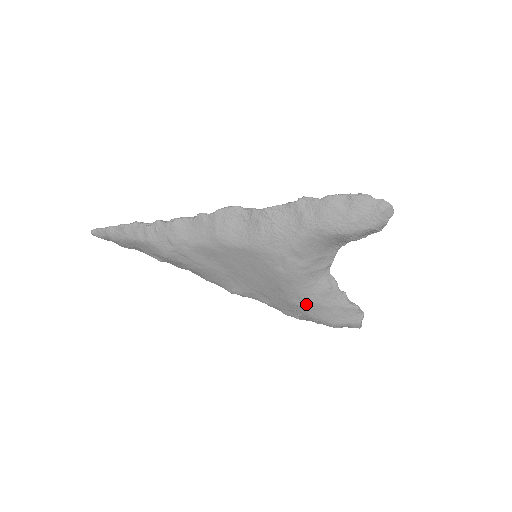
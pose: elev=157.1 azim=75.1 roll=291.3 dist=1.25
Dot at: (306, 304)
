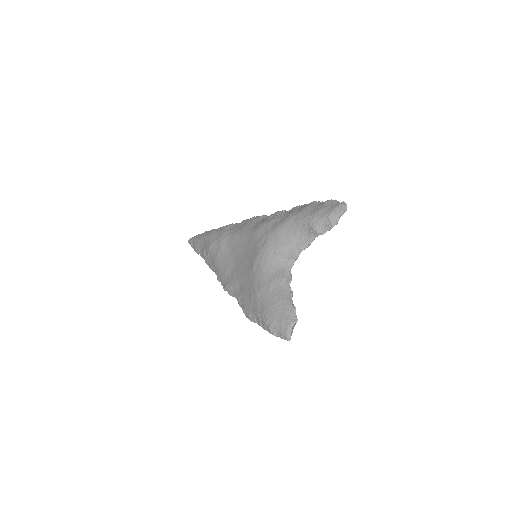
Dot at: (260, 289)
